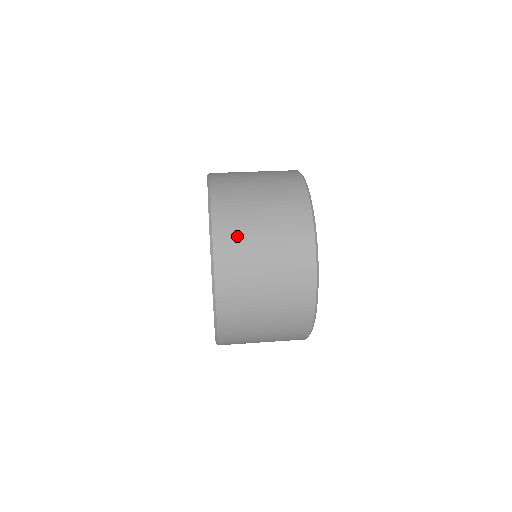
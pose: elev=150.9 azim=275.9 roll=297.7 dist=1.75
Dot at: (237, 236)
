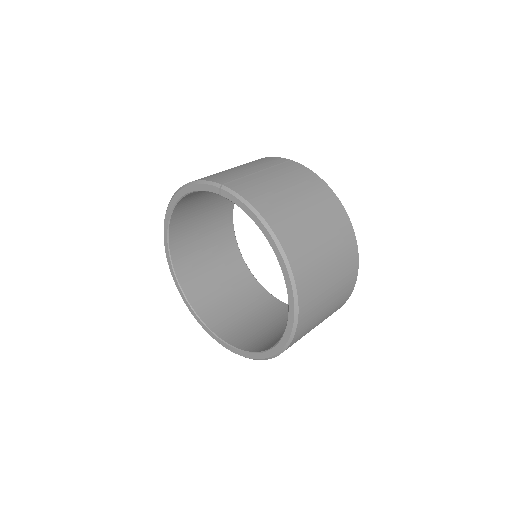
Dot at: (314, 286)
